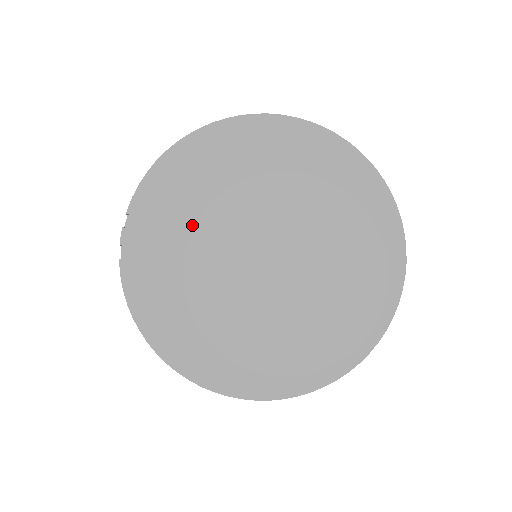
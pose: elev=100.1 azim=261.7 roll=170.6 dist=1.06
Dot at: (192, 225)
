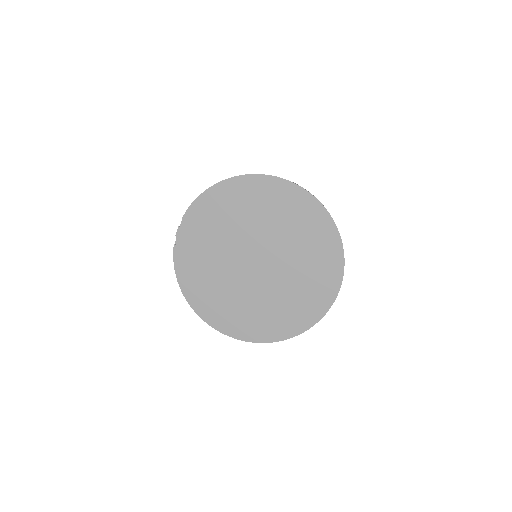
Dot at: (219, 234)
